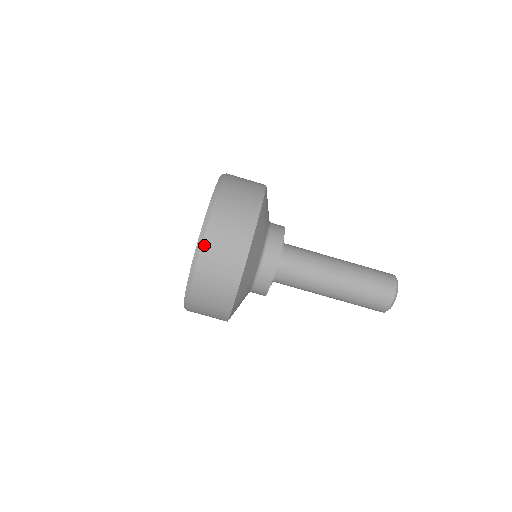
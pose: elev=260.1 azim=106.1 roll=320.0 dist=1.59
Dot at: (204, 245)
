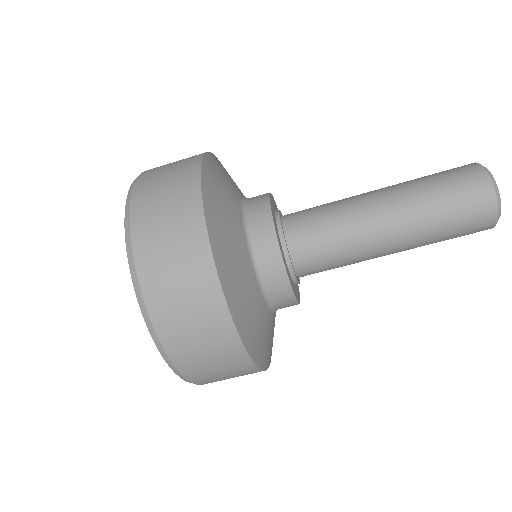
Dot at: (147, 299)
